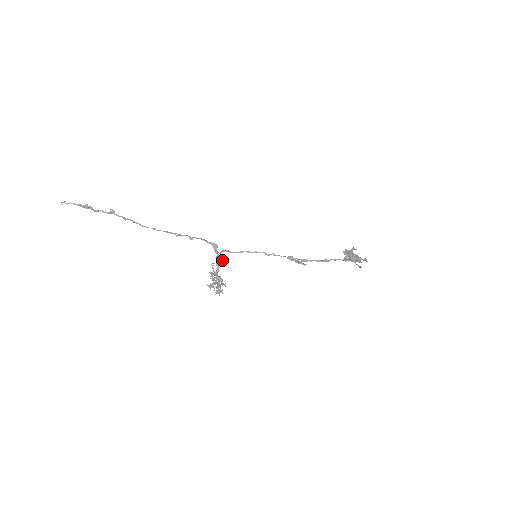
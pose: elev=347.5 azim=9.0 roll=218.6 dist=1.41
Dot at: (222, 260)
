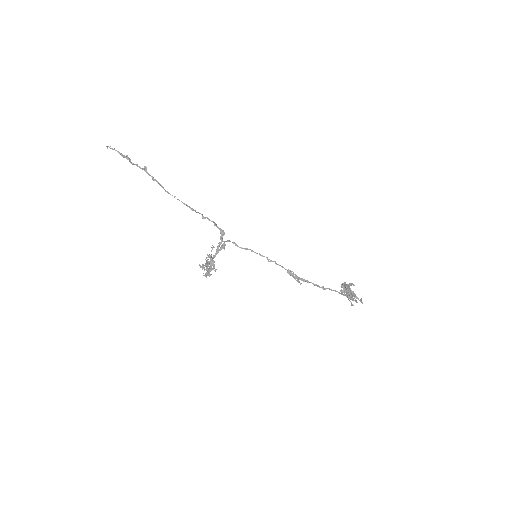
Dot at: (223, 248)
